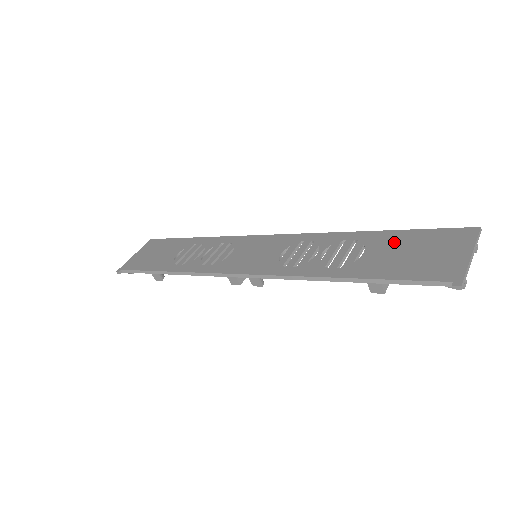
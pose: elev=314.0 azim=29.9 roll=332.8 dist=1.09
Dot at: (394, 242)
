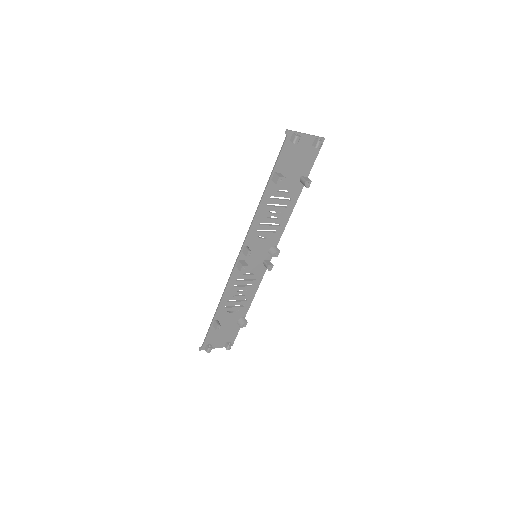
Dot at: (297, 176)
